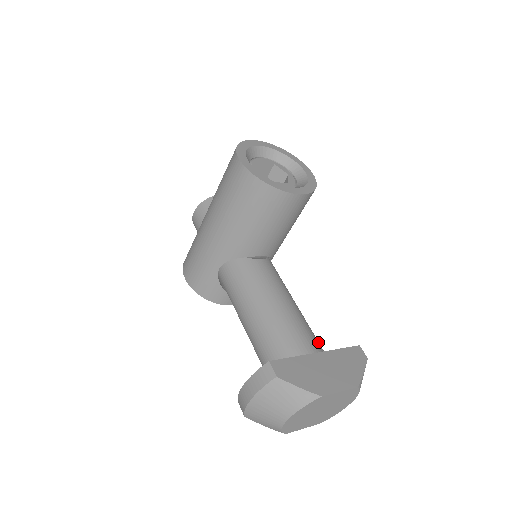
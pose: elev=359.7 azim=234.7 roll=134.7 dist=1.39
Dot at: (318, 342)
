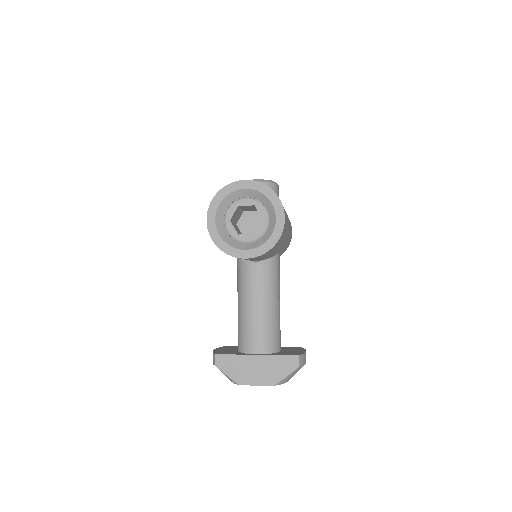
Dot at: (269, 342)
